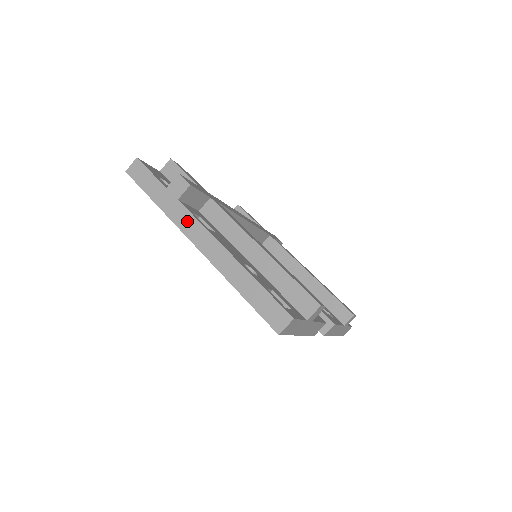
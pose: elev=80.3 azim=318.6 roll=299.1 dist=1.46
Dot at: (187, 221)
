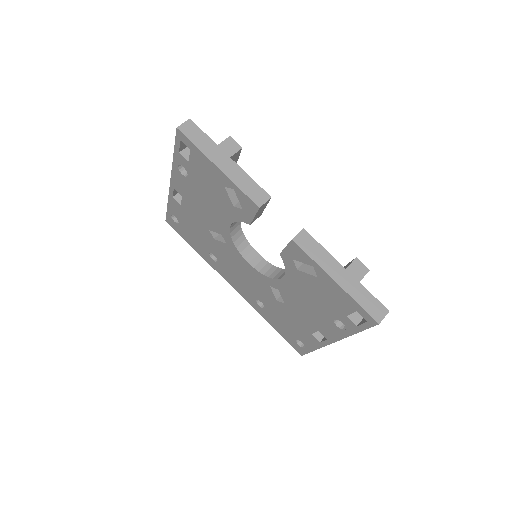
Dot at: occluded
